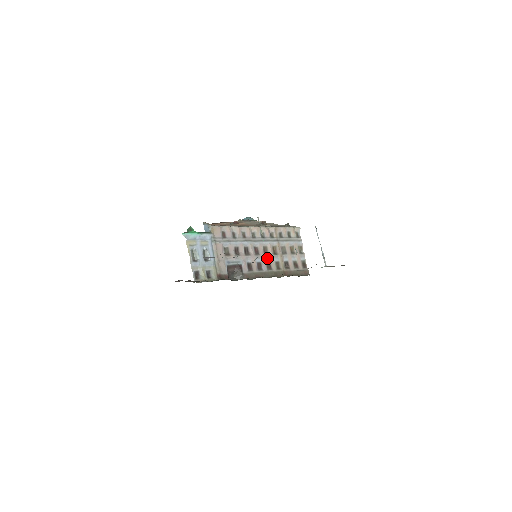
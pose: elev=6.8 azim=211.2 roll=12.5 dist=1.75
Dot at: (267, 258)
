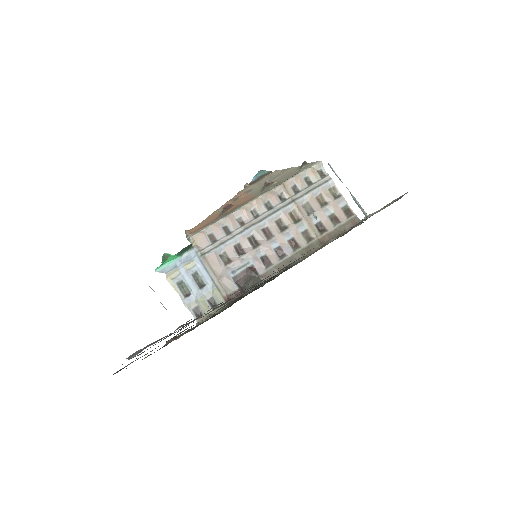
Dot at: (287, 234)
